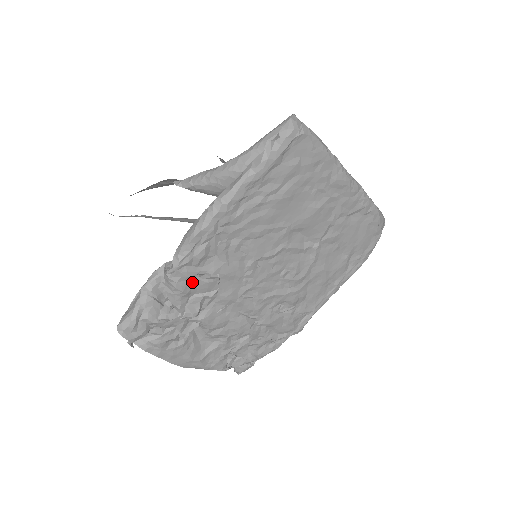
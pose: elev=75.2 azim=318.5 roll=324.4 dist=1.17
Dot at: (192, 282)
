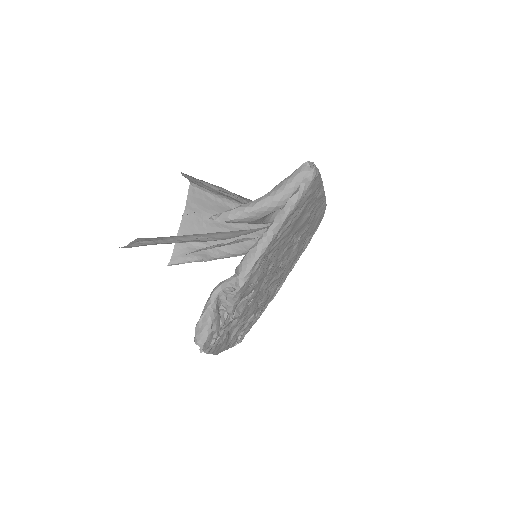
Dot at: (244, 293)
